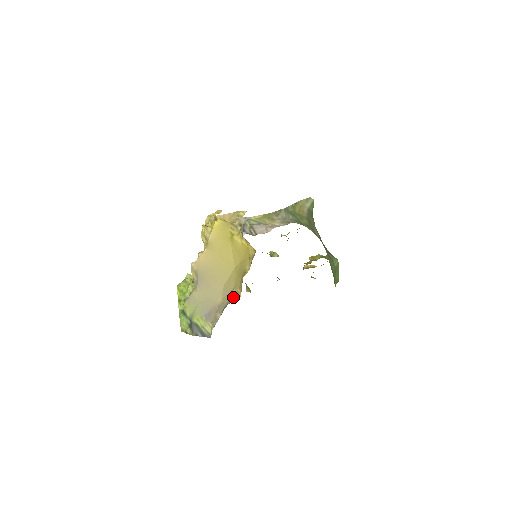
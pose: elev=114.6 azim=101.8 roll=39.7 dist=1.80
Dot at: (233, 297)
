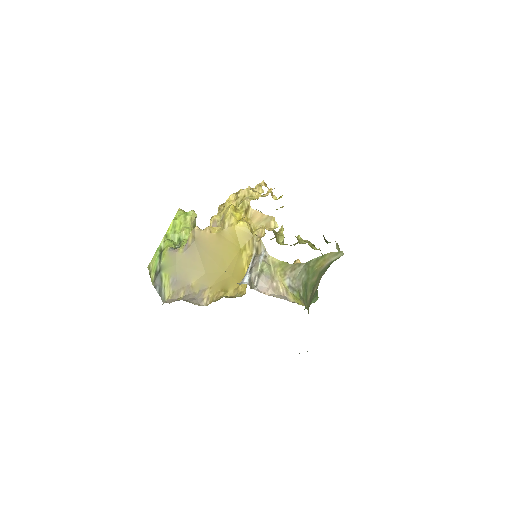
Dot at: (202, 297)
